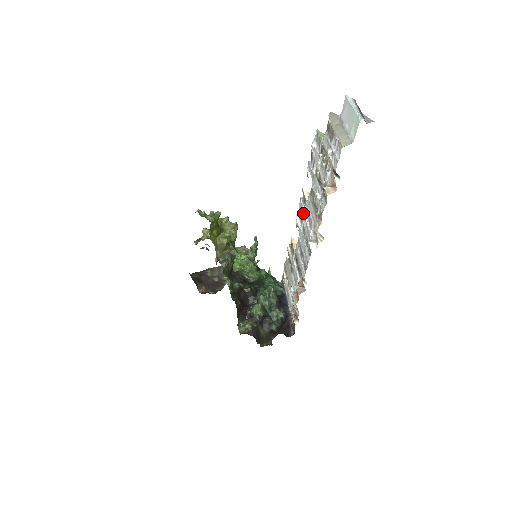
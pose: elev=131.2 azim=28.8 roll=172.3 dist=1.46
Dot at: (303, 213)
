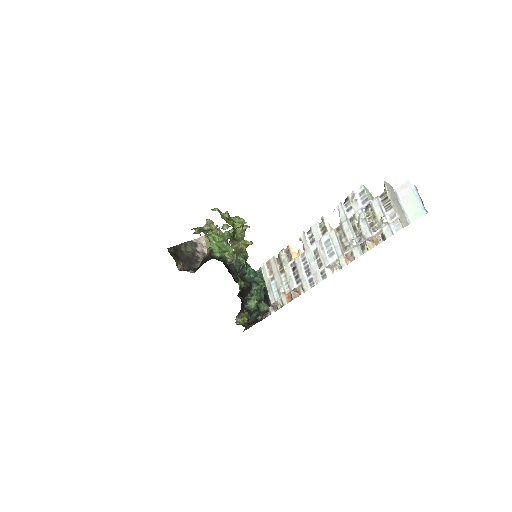
Dot at: (319, 238)
